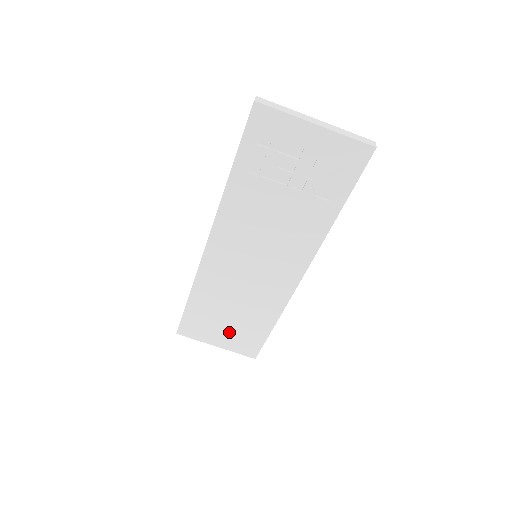
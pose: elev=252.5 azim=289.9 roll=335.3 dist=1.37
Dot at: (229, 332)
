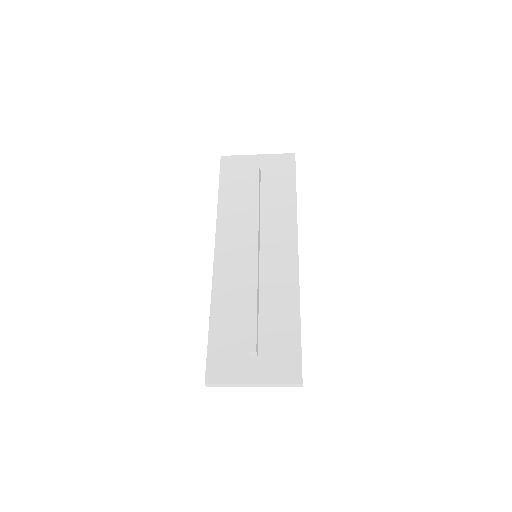
Dot at: occluded
